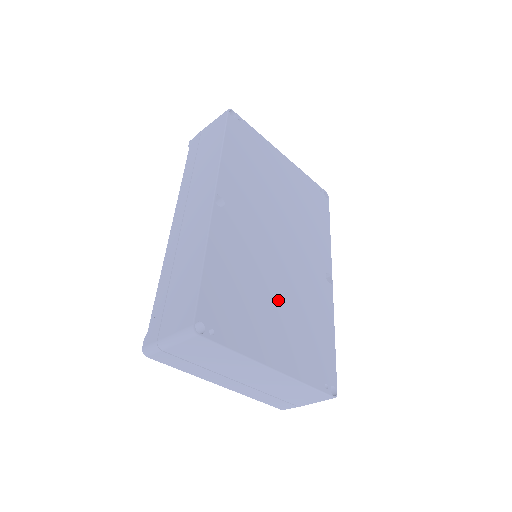
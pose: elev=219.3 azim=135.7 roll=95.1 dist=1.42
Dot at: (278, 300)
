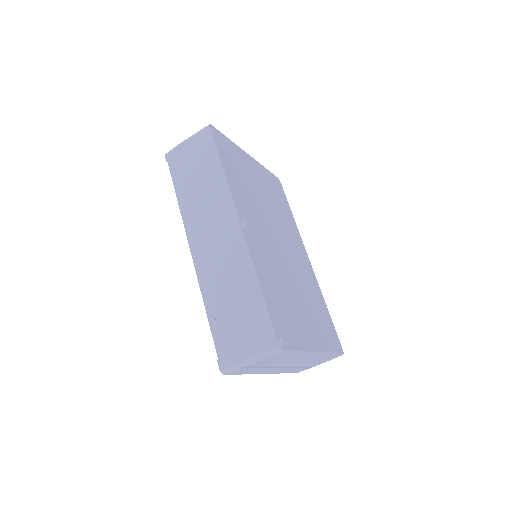
Dot at: (298, 295)
